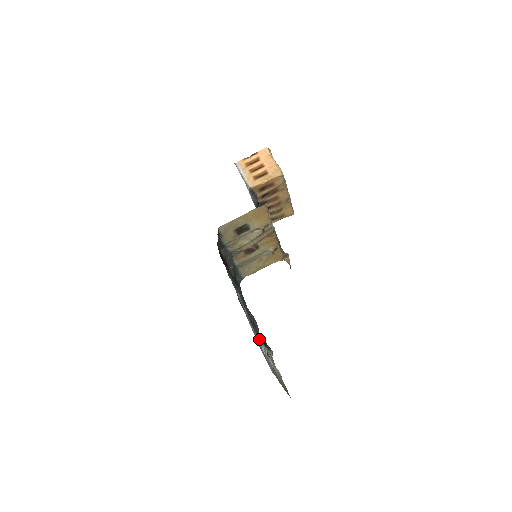
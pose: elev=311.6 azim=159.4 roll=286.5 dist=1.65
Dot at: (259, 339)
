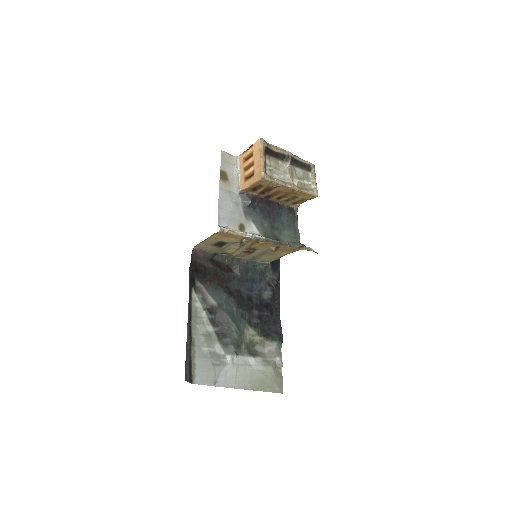
Dot at: (225, 349)
